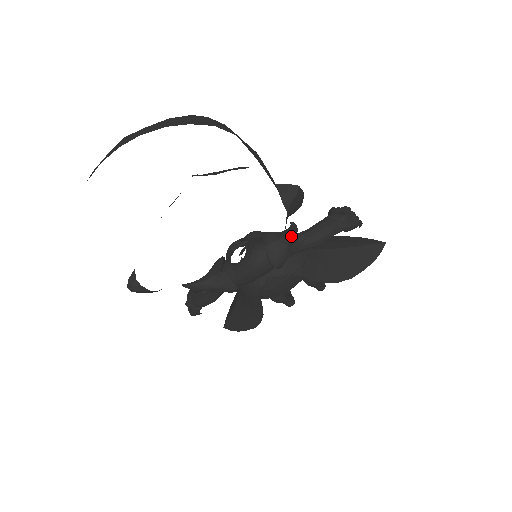
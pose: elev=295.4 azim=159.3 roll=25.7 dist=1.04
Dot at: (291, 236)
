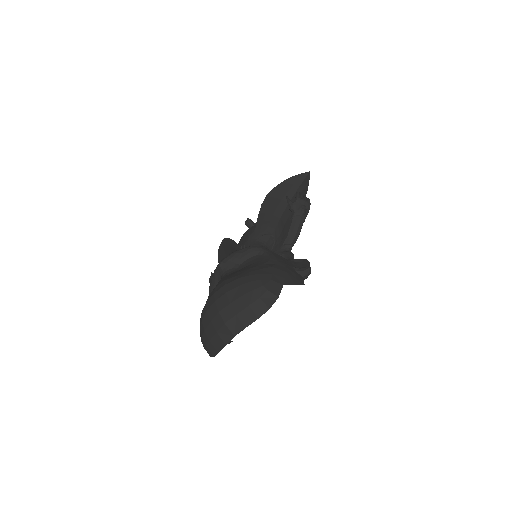
Dot at: occluded
